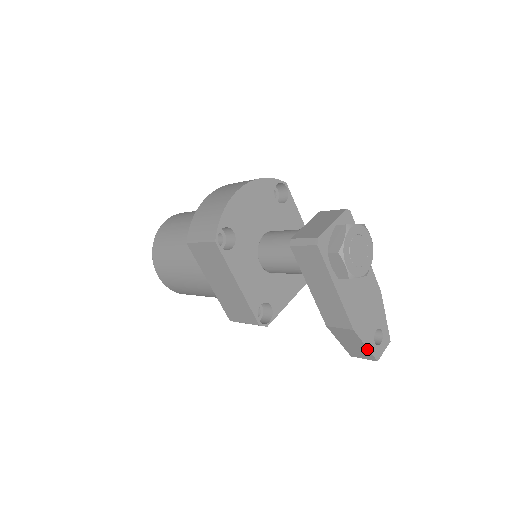
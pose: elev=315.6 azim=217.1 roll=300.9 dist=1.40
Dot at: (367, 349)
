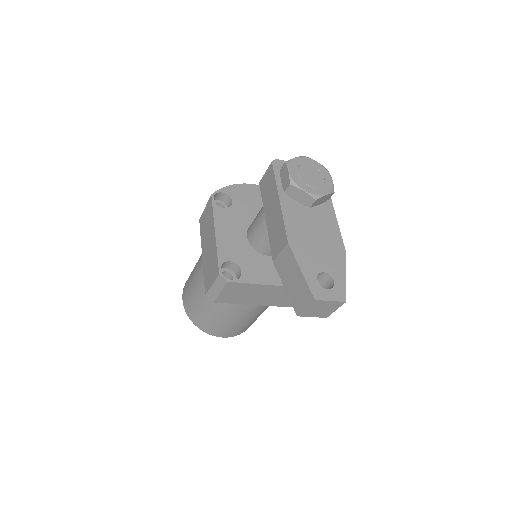
Dot at: (303, 277)
